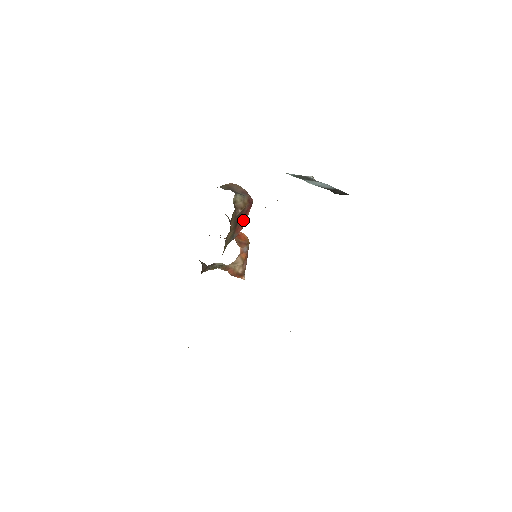
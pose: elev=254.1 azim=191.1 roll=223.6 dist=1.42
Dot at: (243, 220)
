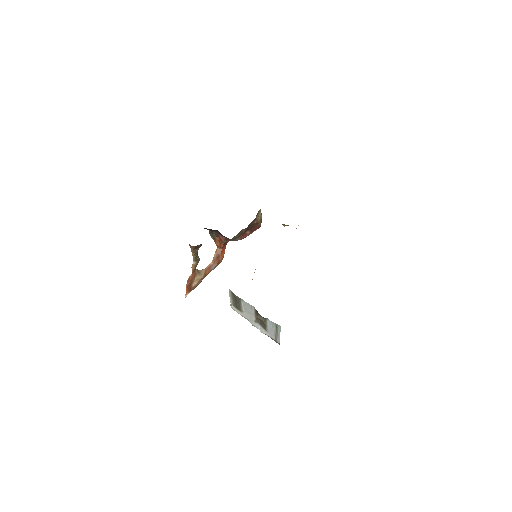
Dot at: (249, 232)
